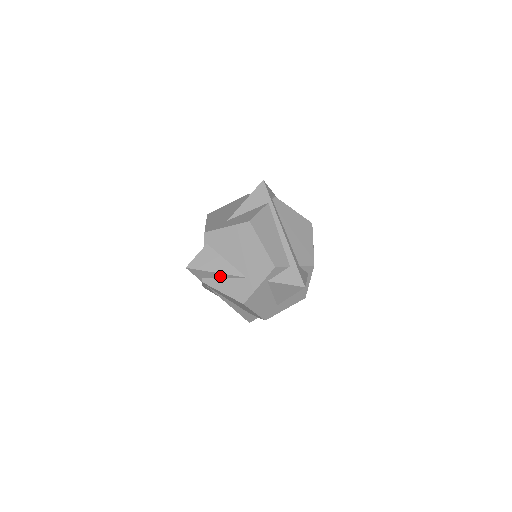
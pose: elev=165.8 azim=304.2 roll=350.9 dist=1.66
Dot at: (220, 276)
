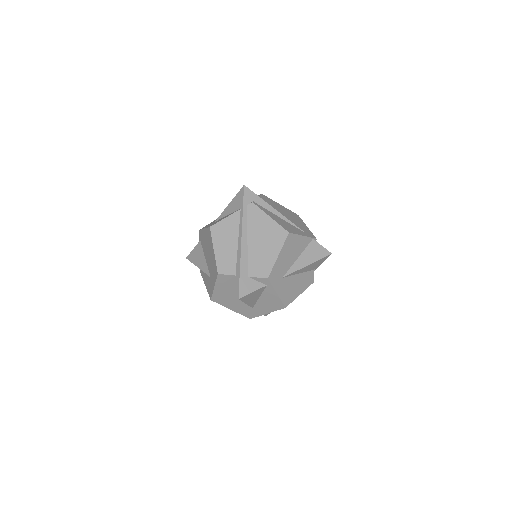
Dot at: occluded
